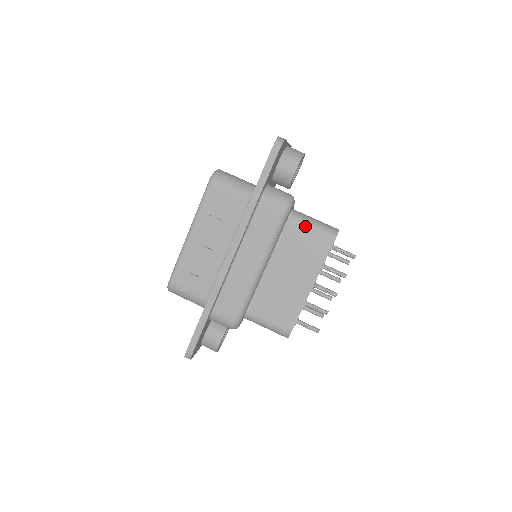
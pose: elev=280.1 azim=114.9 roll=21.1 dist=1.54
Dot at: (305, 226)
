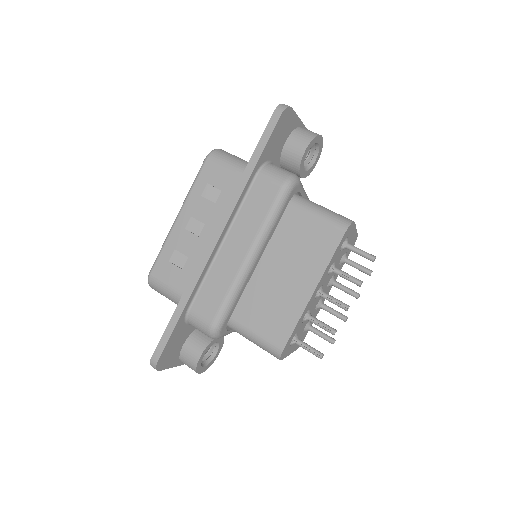
Dot at: (310, 213)
